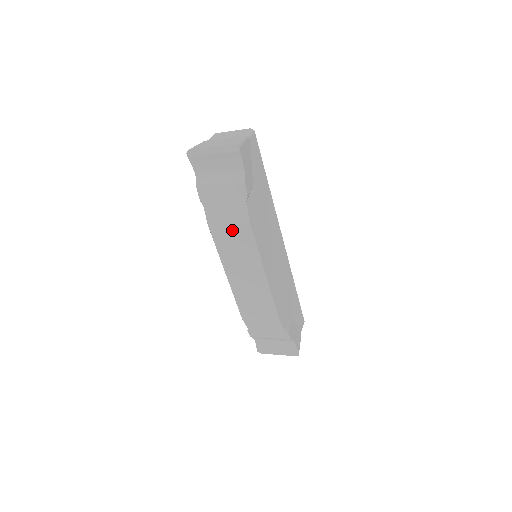
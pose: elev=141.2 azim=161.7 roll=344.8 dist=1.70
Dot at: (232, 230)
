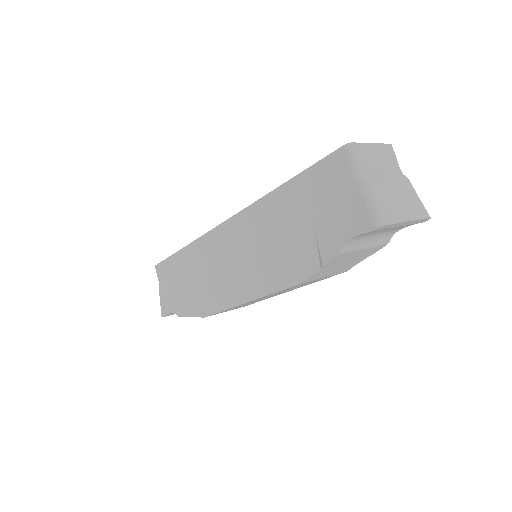
Dot at: (319, 279)
